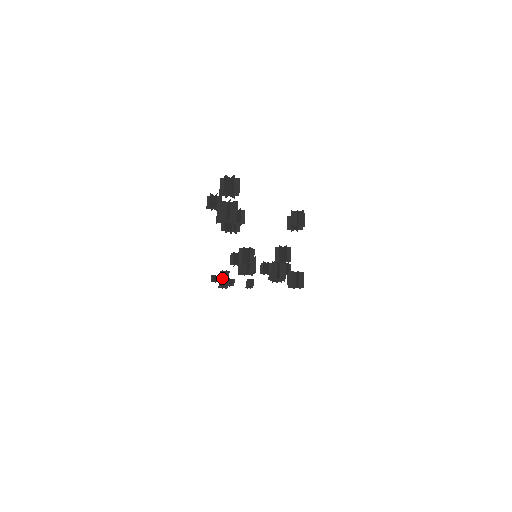
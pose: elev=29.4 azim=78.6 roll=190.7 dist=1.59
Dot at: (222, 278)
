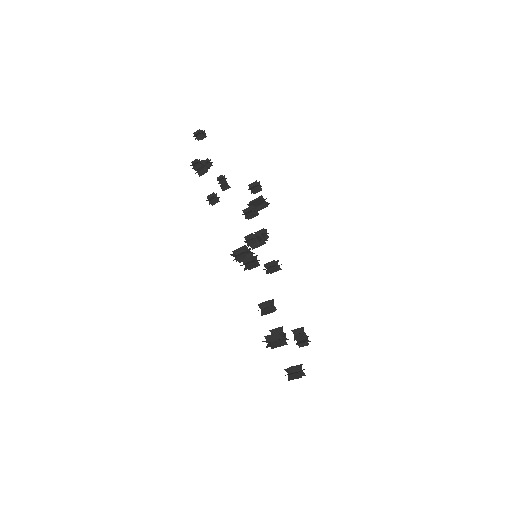
Dot at: (209, 204)
